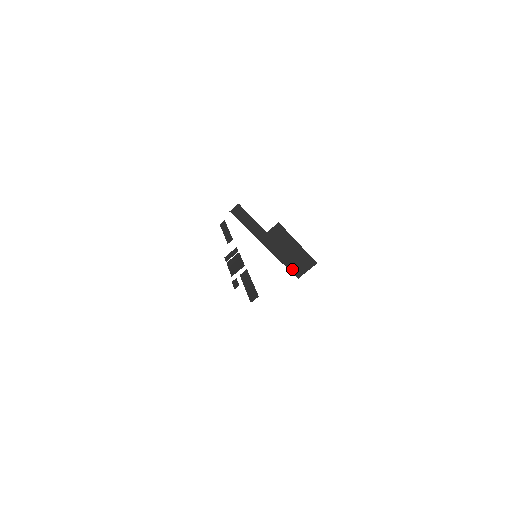
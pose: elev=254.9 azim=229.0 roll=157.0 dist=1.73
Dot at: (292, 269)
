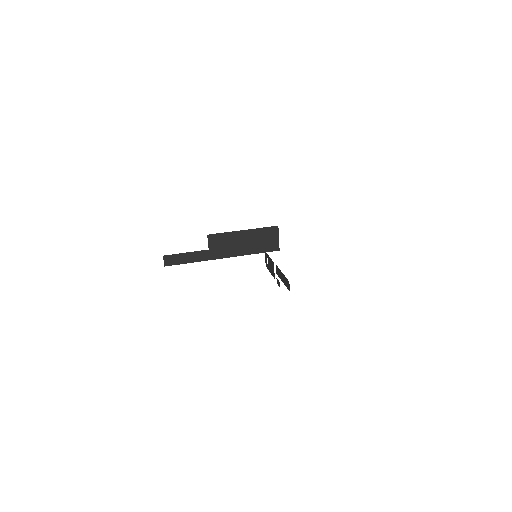
Dot at: (265, 250)
